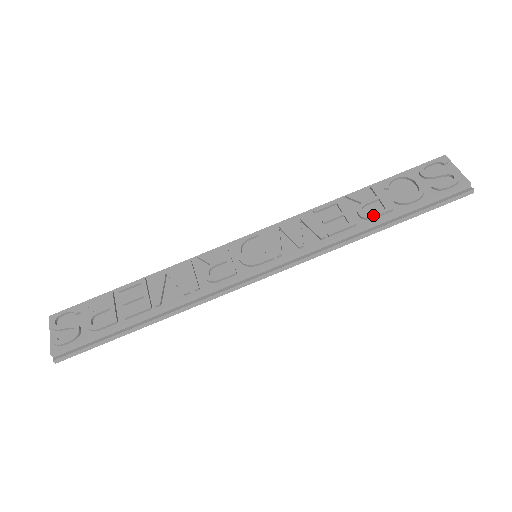
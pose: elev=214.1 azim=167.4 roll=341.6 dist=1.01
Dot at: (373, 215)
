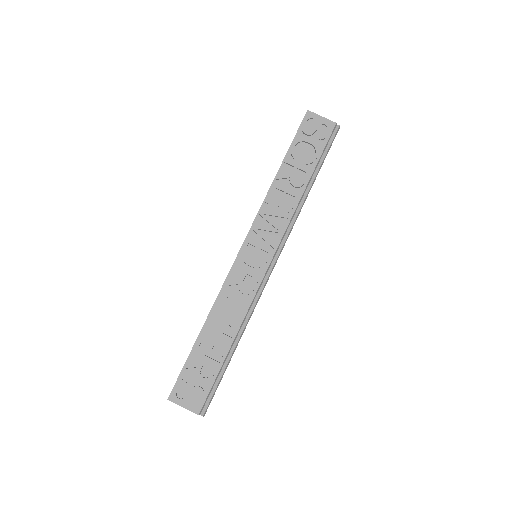
Dot at: (303, 182)
